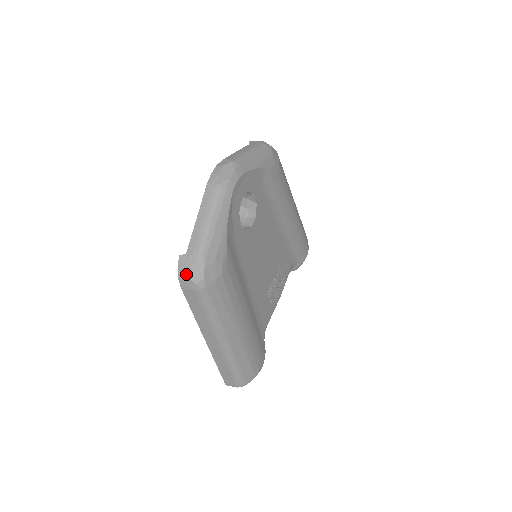
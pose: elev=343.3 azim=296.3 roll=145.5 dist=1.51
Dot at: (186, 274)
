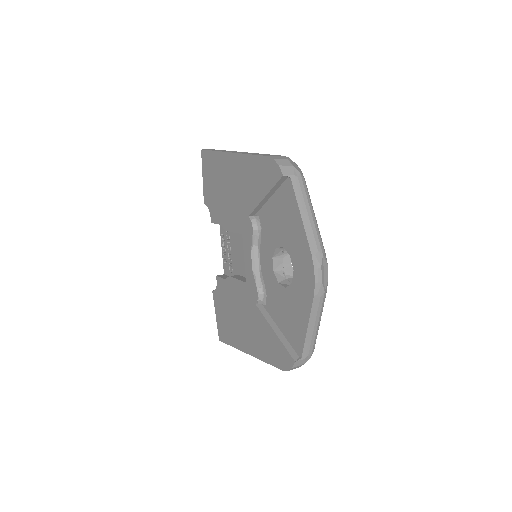
Dot at: (298, 367)
